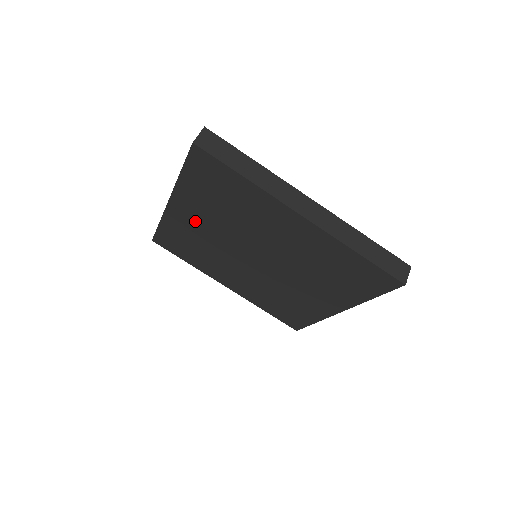
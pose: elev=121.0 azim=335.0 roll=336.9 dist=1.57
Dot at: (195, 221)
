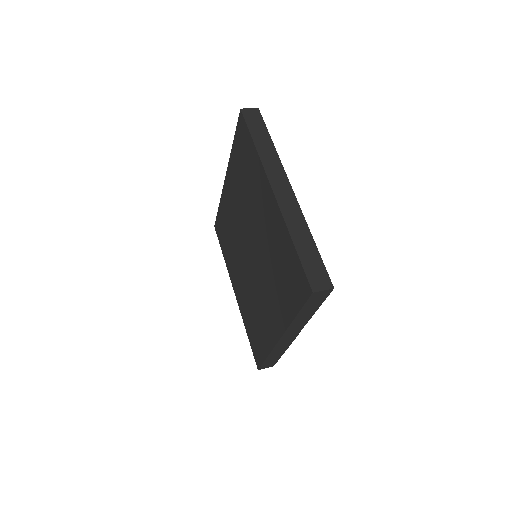
Dot at: (232, 200)
